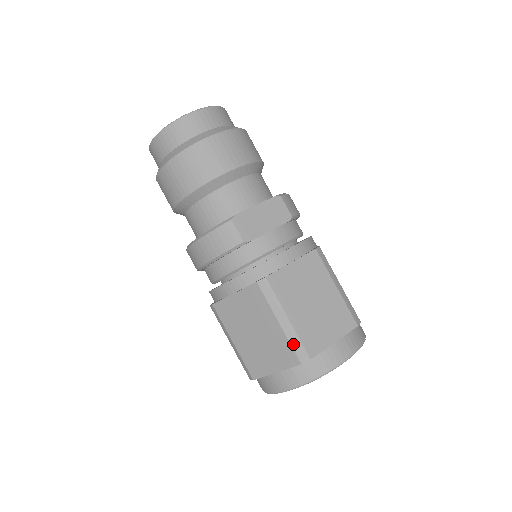
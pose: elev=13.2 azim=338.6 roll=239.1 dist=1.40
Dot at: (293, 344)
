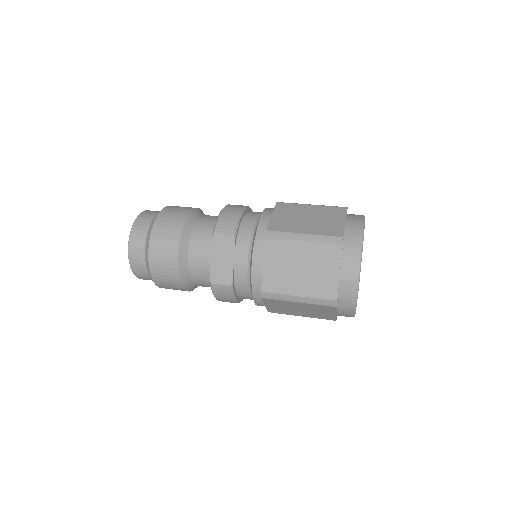
Dot at: (319, 304)
